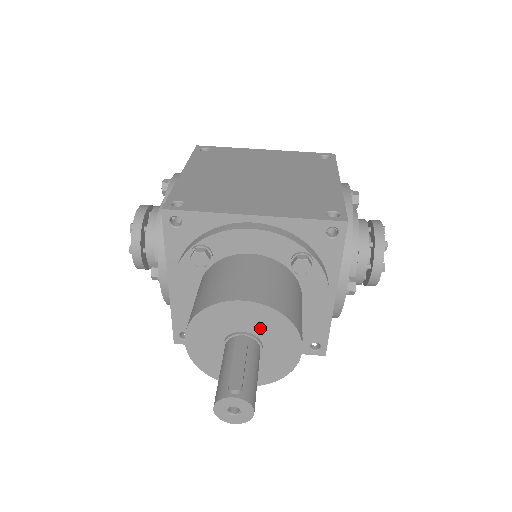
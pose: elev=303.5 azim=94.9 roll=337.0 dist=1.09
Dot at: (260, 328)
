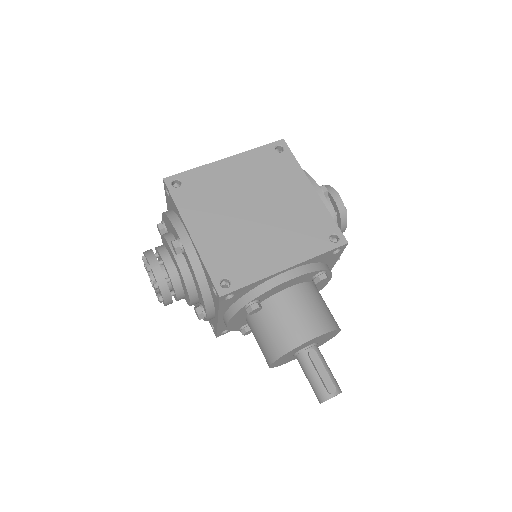
Dot at: (319, 340)
